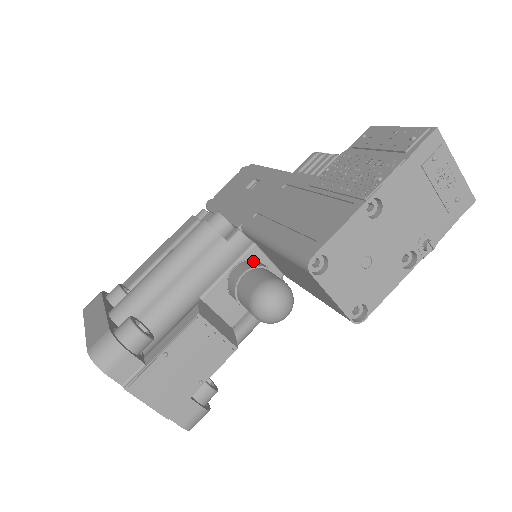
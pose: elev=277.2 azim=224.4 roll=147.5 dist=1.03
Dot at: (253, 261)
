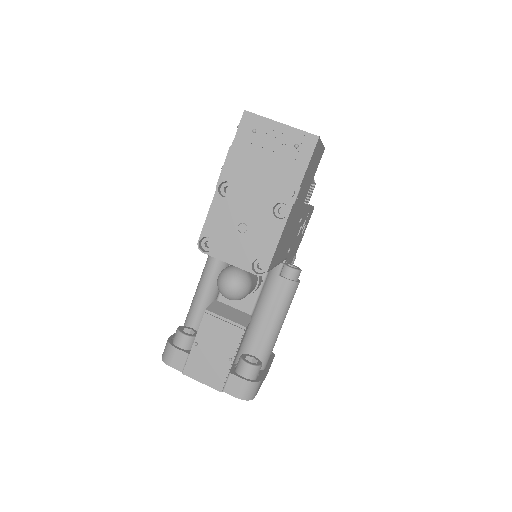
Dot at: occluded
